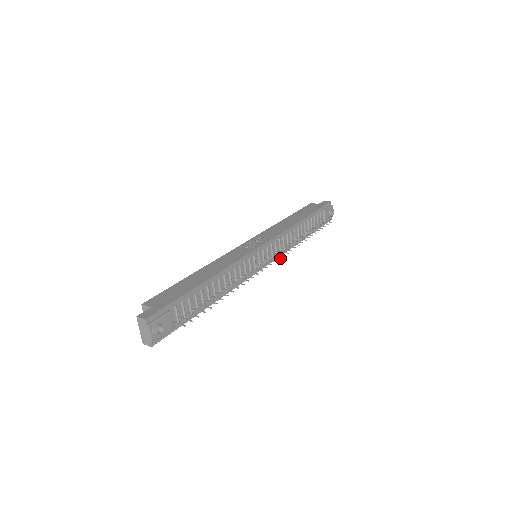
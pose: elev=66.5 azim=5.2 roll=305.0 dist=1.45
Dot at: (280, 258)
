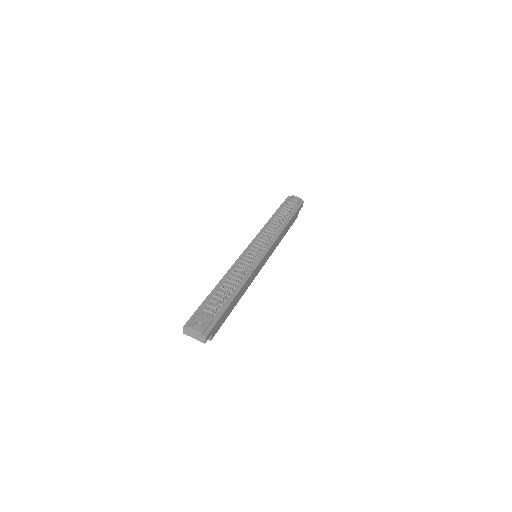
Dot at: (265, 239)
